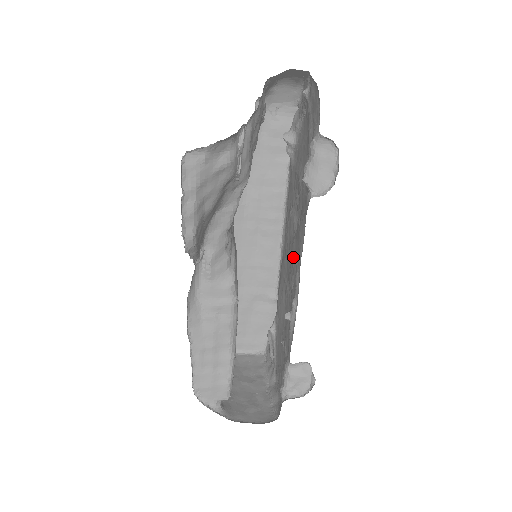
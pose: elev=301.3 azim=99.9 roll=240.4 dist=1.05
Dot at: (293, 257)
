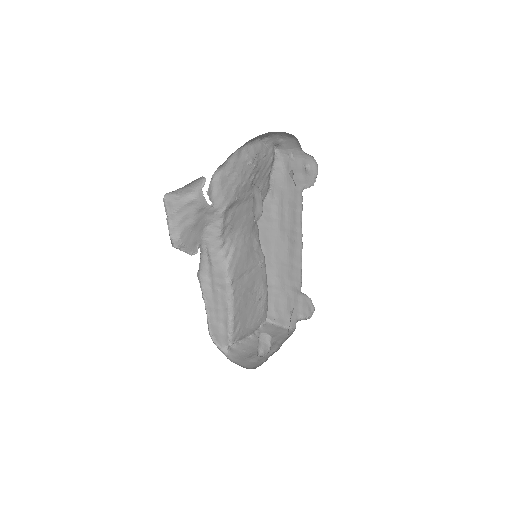
Dot at: occluded
